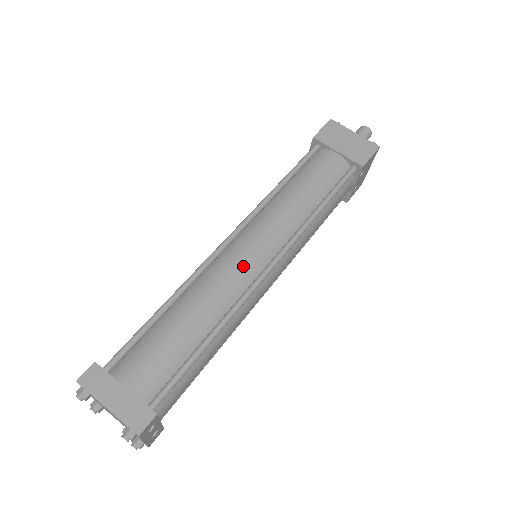
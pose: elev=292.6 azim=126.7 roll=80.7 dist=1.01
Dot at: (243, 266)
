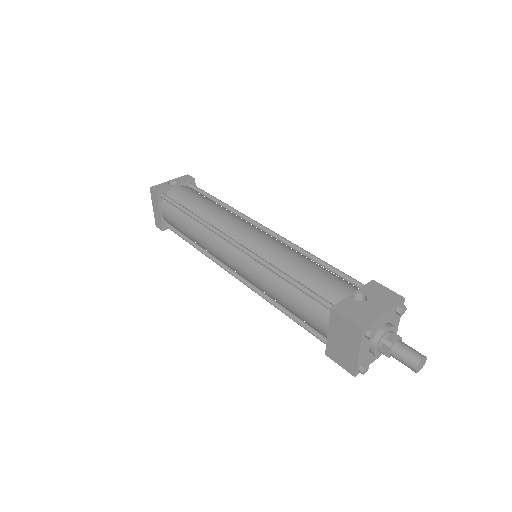
Dot at: (221, 257)
